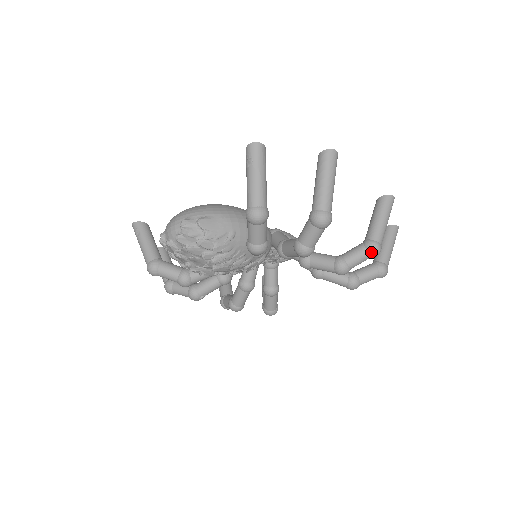
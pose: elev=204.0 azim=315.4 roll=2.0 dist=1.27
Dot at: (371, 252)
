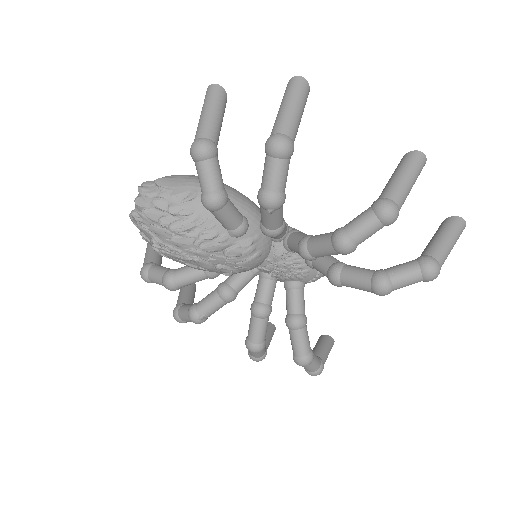
Dot at: (378, 211)
